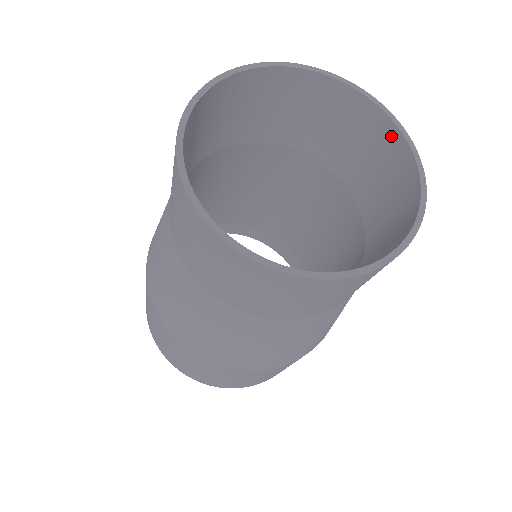
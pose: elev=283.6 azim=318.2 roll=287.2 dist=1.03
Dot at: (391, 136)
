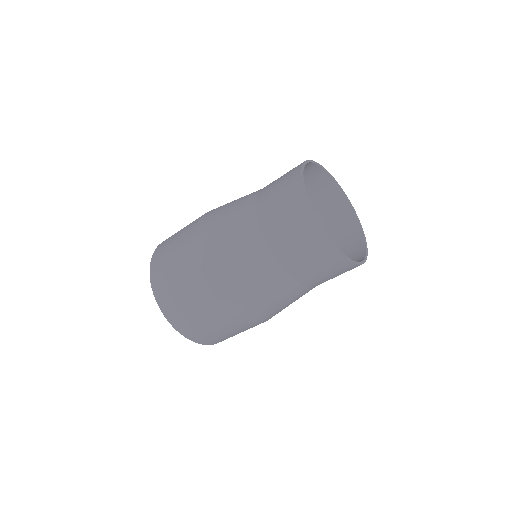
Dot at: (355, 227)
